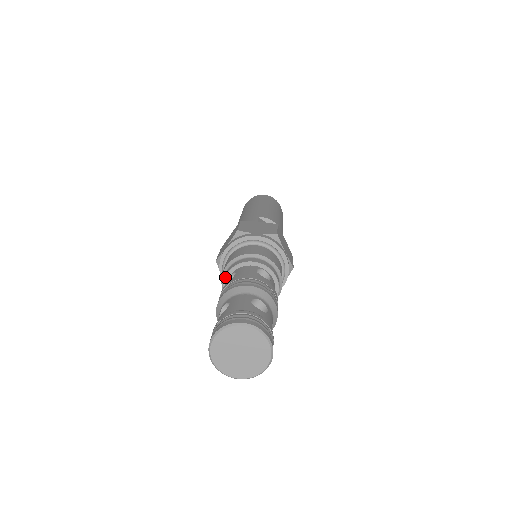
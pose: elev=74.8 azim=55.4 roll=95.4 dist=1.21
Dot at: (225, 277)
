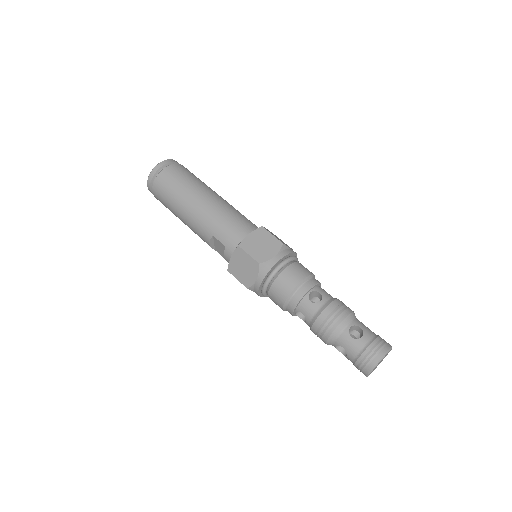
Dot at: (307, 293)
